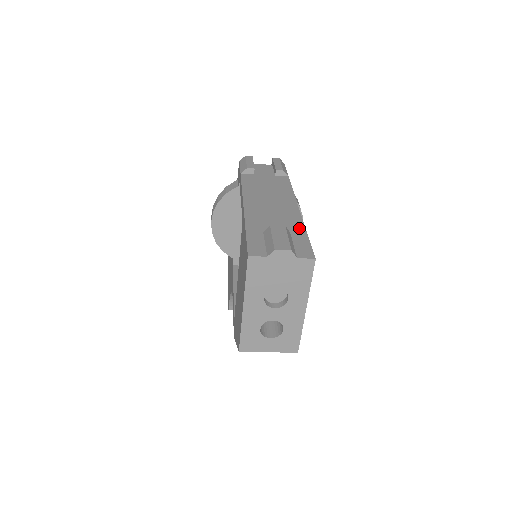
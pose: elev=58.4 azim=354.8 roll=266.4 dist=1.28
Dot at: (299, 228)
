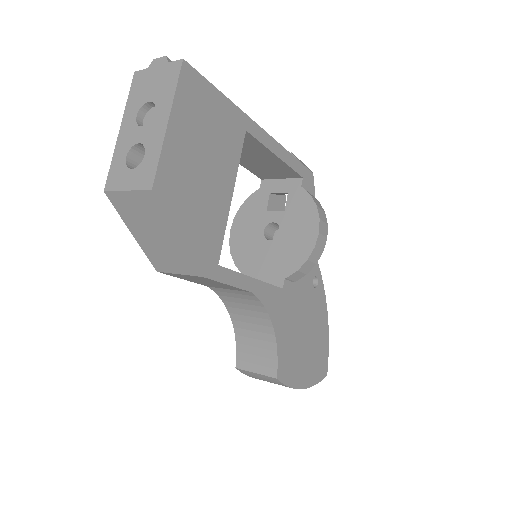
Dot at: occluded
